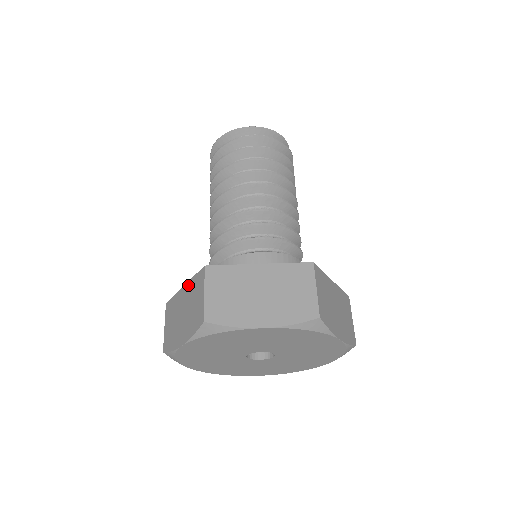
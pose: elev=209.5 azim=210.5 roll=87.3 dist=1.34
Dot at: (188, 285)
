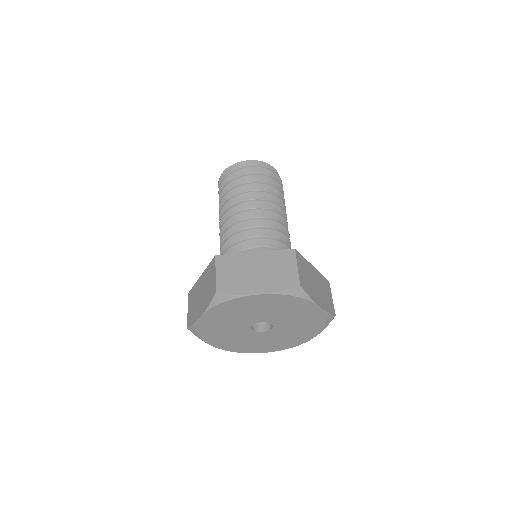
Dot at: (204, 273)
